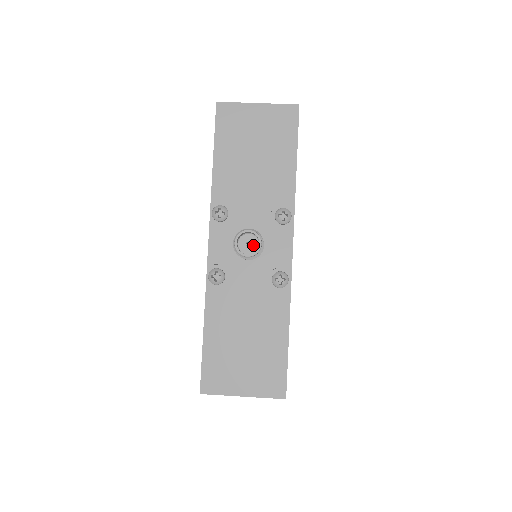
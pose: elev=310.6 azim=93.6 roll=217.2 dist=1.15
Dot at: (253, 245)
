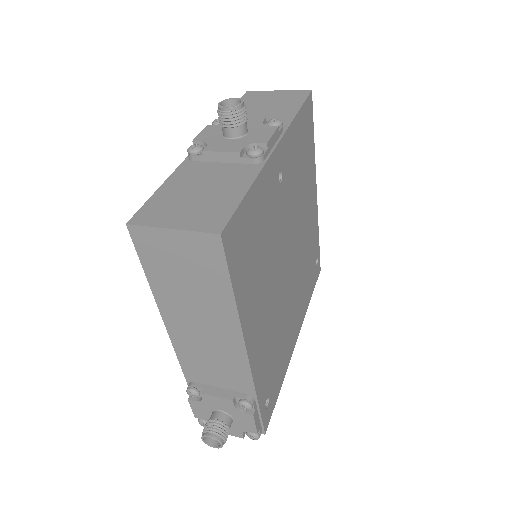
Dot at: occluded
